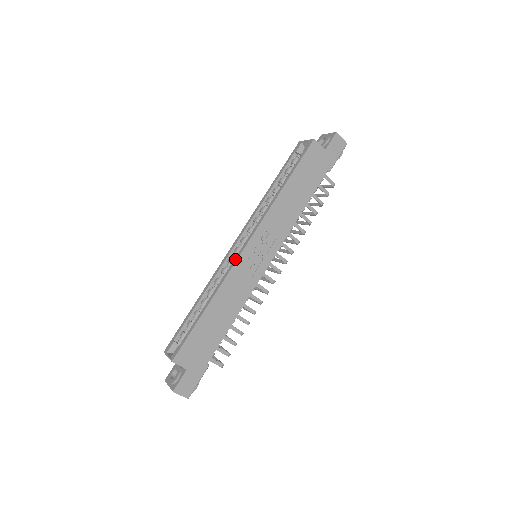
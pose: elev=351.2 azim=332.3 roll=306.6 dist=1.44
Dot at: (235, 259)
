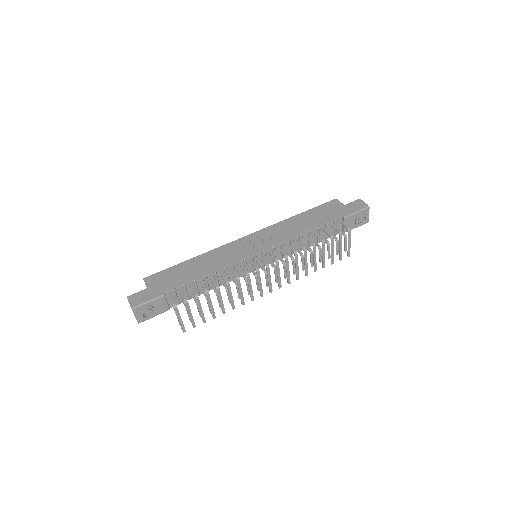
Dot at: (233, 243)
